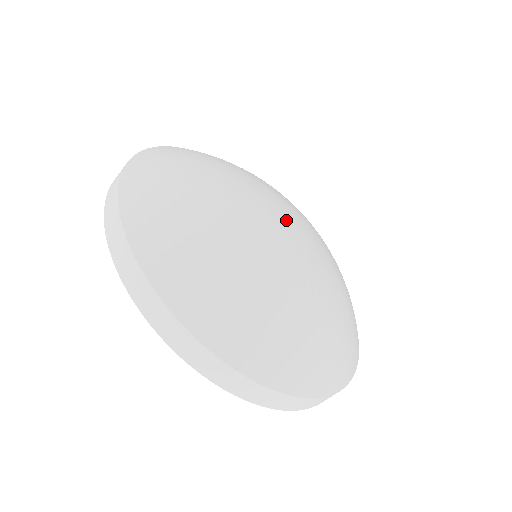
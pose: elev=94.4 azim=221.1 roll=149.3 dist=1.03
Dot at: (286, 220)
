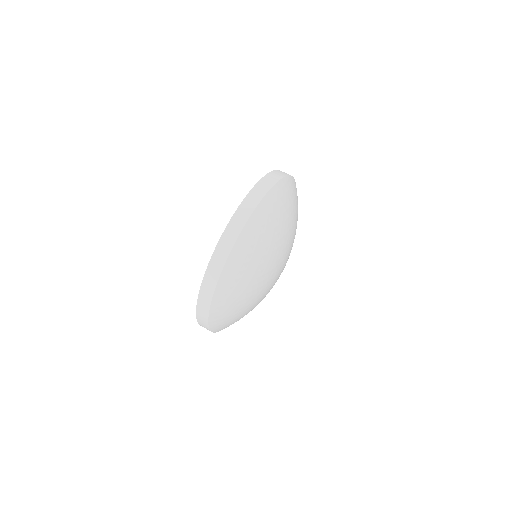
Dot at: occluded
